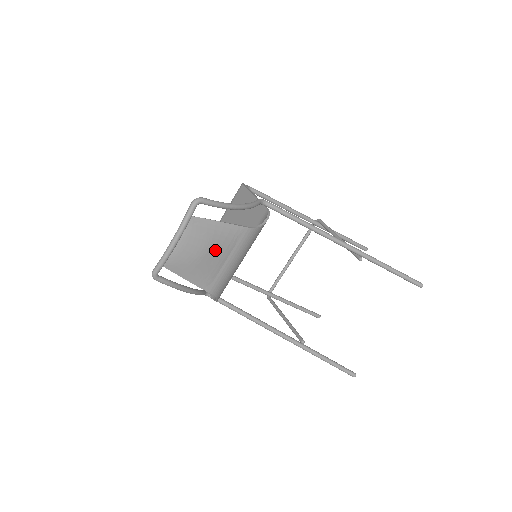
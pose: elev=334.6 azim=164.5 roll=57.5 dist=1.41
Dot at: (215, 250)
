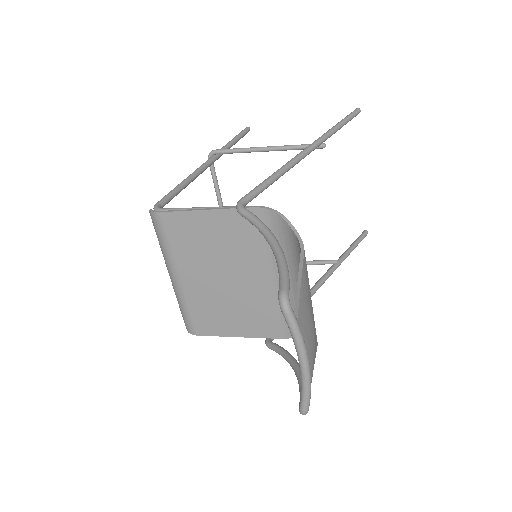
Dot at: (312, 311)
